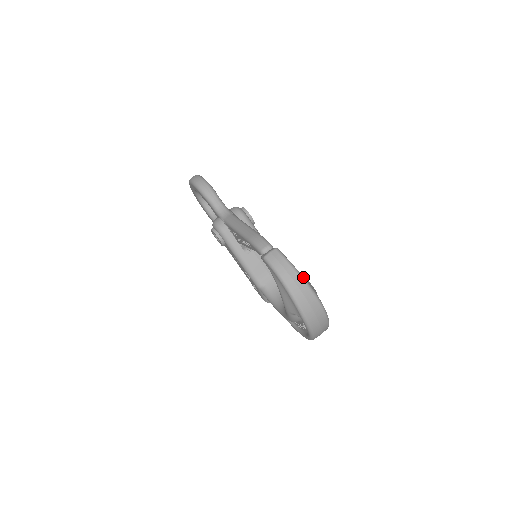
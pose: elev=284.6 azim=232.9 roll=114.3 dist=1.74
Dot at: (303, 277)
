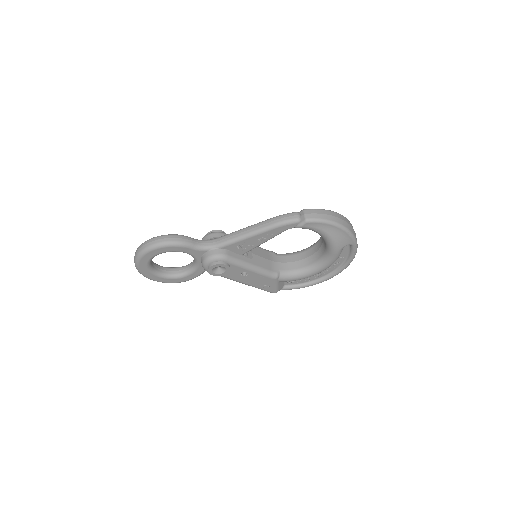
Dot at: (335, 212)
